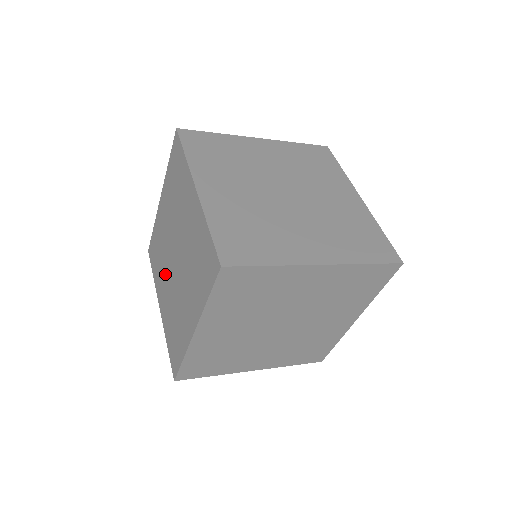
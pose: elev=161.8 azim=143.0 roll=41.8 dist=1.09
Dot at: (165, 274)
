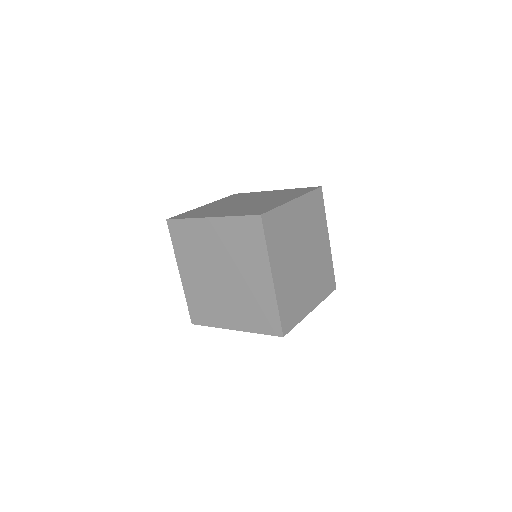
Dot at: occluded
